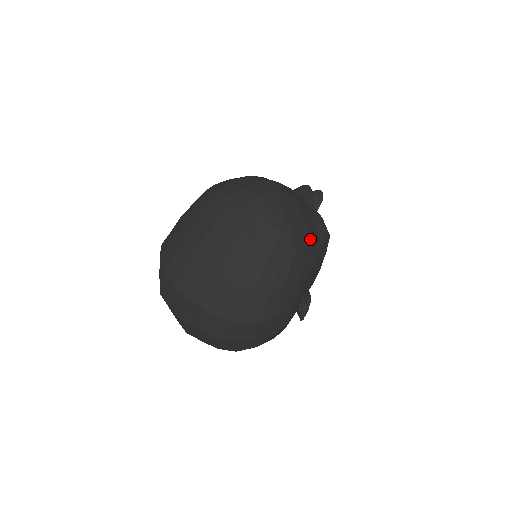
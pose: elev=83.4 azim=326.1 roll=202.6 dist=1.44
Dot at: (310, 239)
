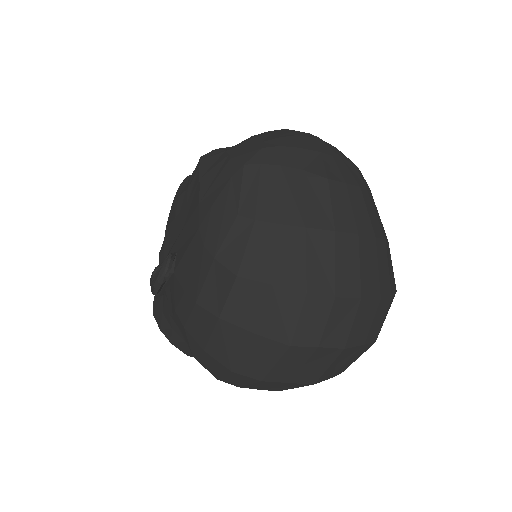
Dot at: occluded
